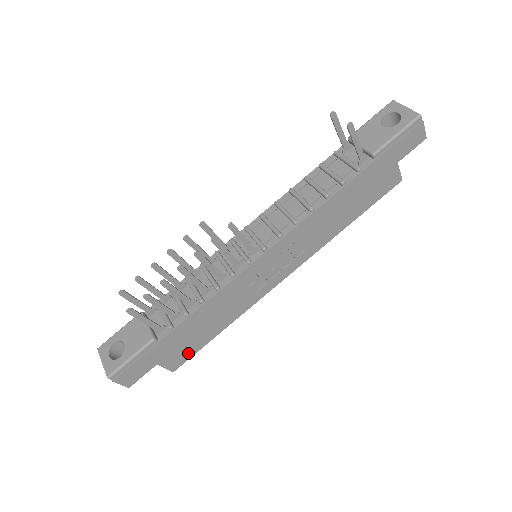
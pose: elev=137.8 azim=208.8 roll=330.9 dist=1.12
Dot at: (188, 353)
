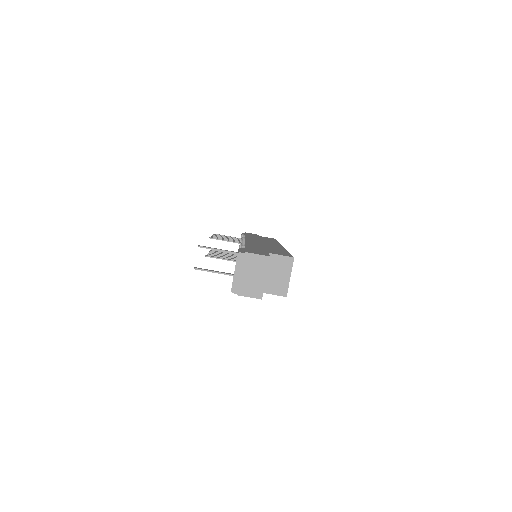
Dot at: occluded
